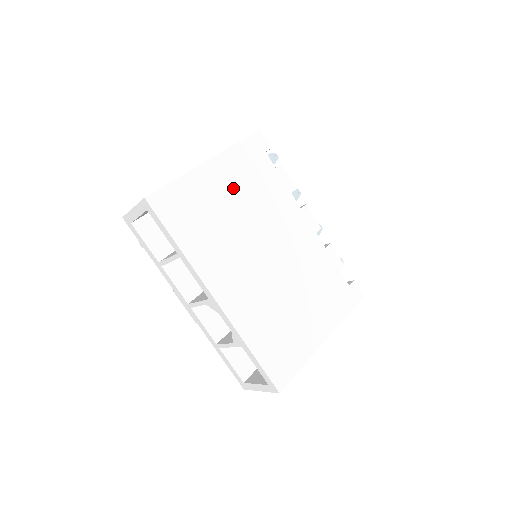
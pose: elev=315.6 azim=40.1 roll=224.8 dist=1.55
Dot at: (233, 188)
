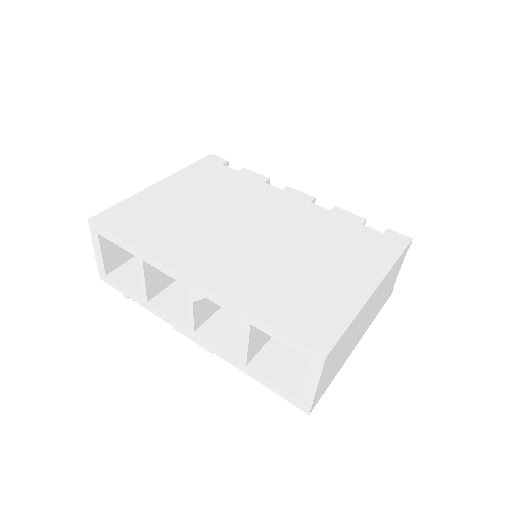
Dot at: (191, 193)
